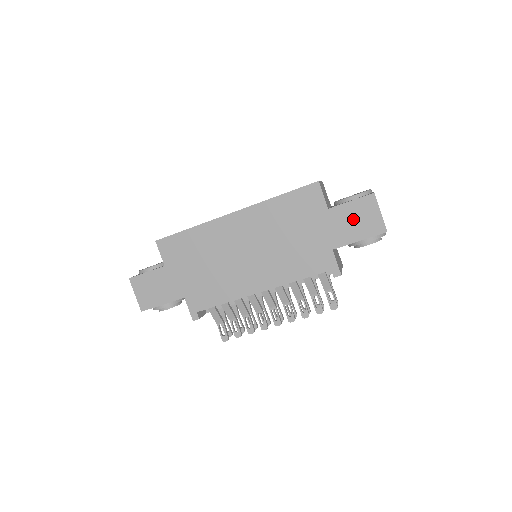
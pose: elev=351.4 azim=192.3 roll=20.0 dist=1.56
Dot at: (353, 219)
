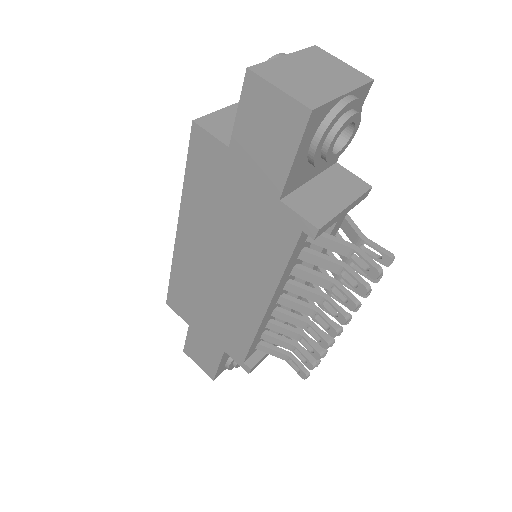
Dot at: (261, 134)
